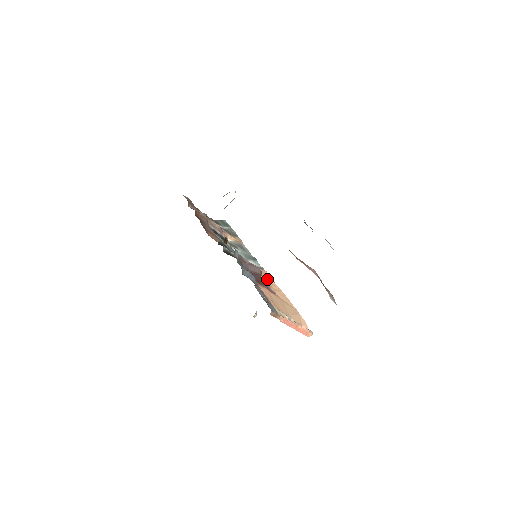
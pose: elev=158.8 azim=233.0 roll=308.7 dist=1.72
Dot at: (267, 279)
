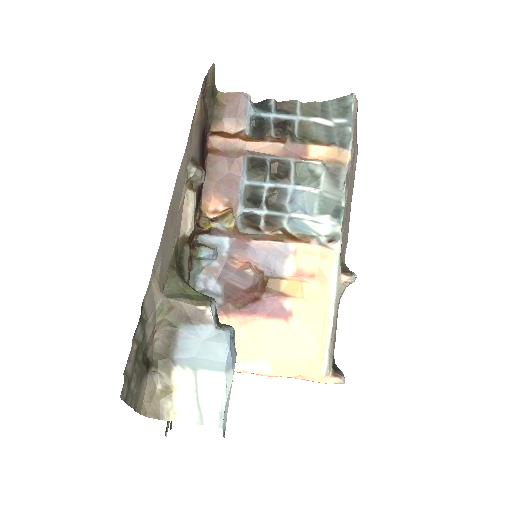
Dot at: (309, 273)
